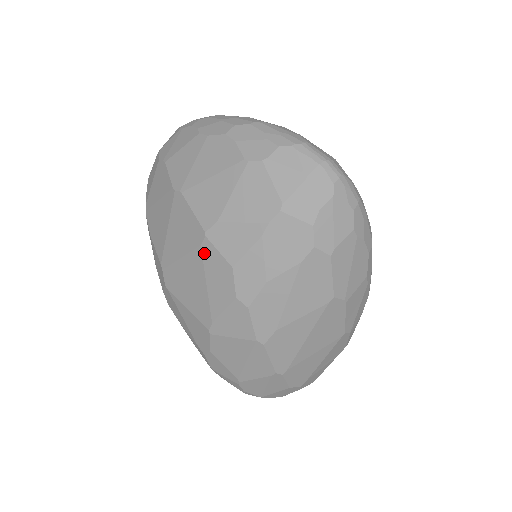
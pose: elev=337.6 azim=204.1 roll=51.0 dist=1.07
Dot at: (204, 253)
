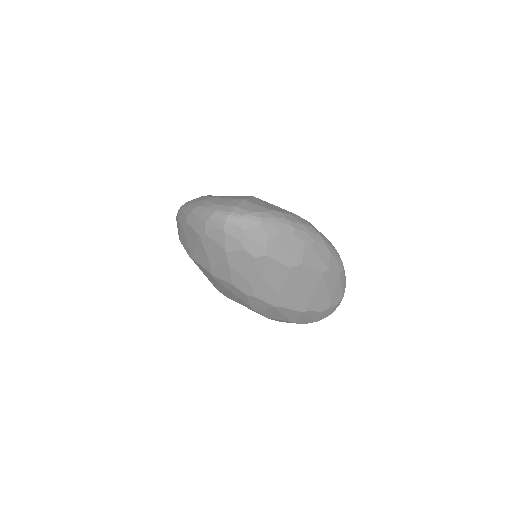
Dot at: (219, 282)
